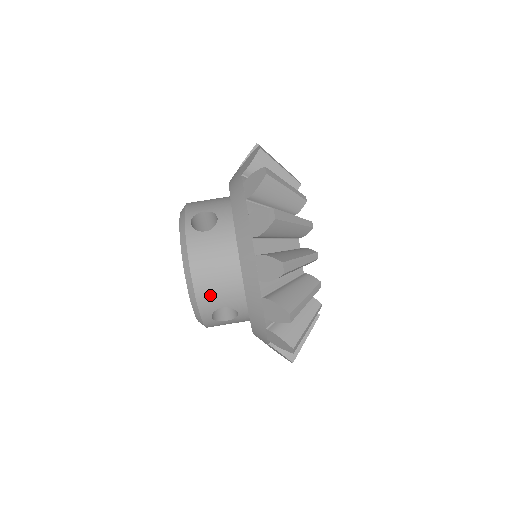
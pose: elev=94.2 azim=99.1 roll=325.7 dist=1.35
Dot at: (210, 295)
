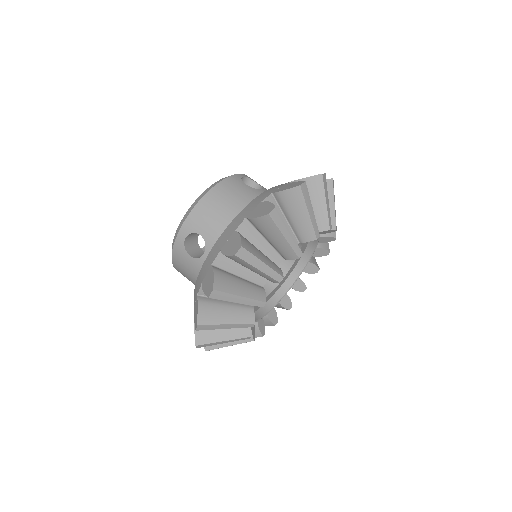
Dot at: (203, 216)
